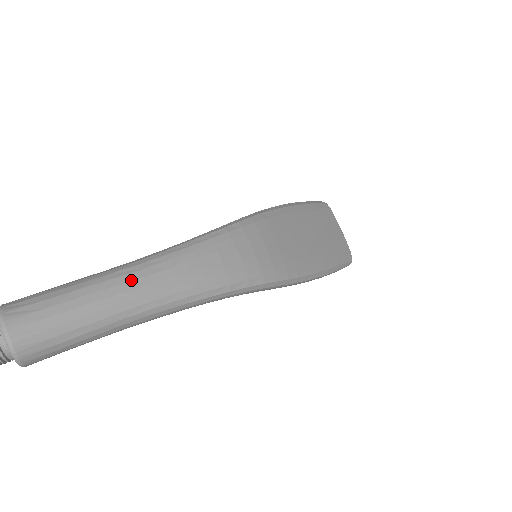
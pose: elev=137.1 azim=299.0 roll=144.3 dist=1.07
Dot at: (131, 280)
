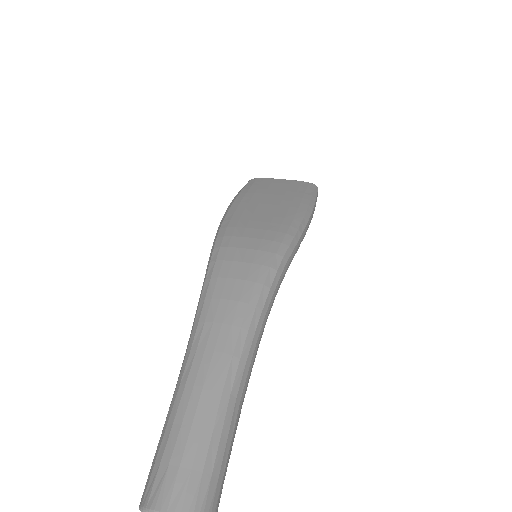
Dot at: (198, 367)
